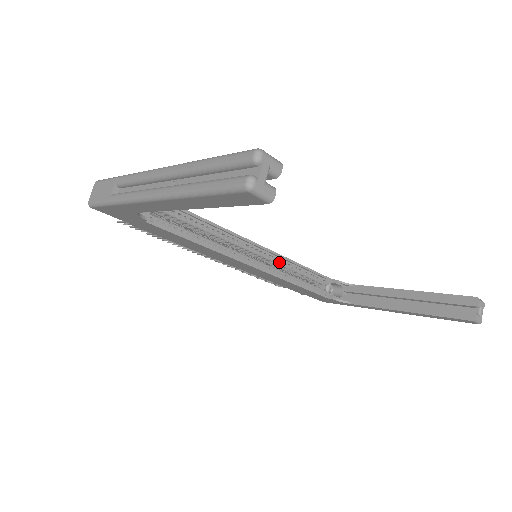
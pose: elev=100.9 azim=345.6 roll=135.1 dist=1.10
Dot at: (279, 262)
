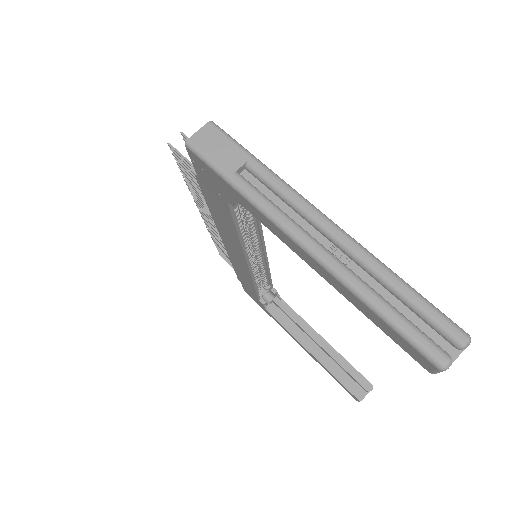
Dot at: (261, 264)
